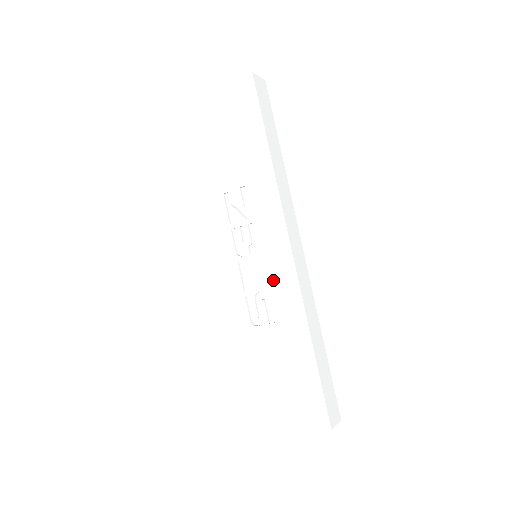
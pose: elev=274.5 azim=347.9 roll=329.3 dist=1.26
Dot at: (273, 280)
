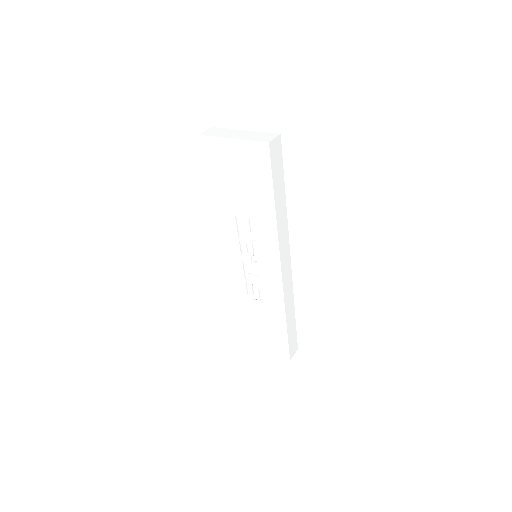
Dot at: (266, 282)
